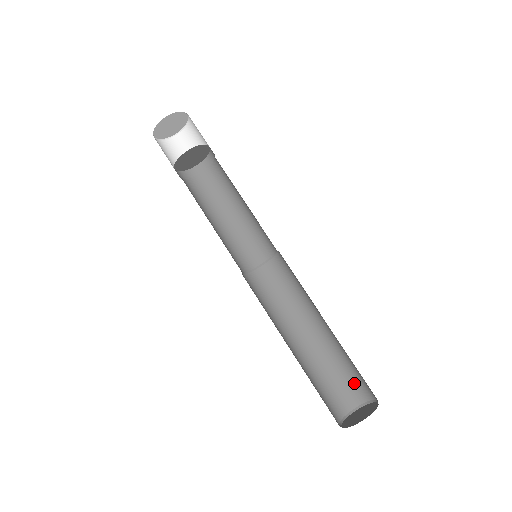
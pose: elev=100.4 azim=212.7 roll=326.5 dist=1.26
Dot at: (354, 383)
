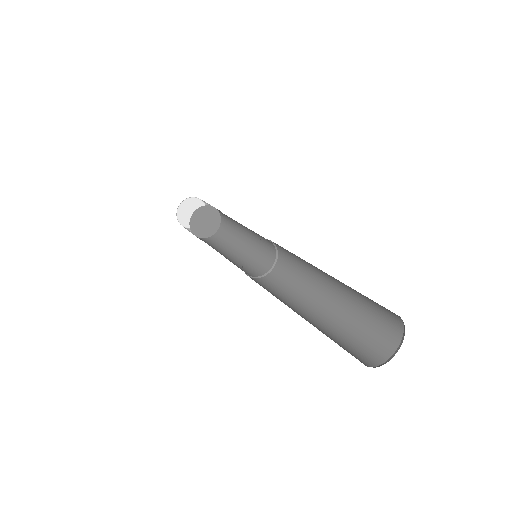
Dot at: (381, 327)
